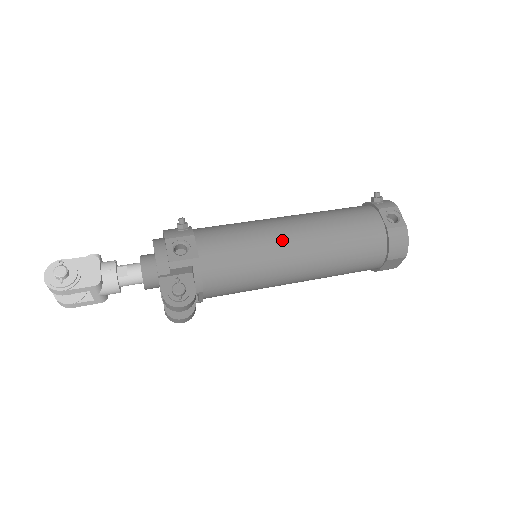
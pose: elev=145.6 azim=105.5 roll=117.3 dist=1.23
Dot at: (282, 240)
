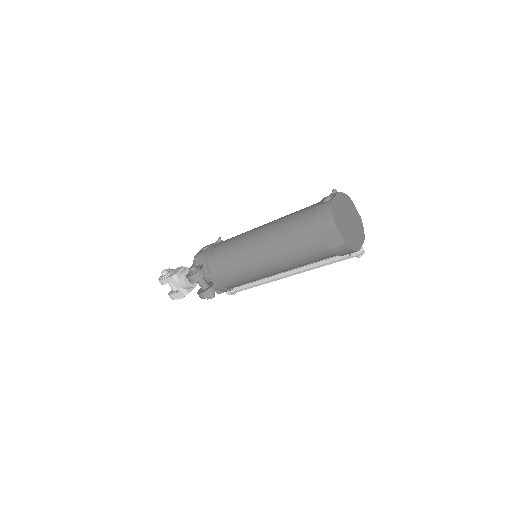
Dot at: (252, 232)
